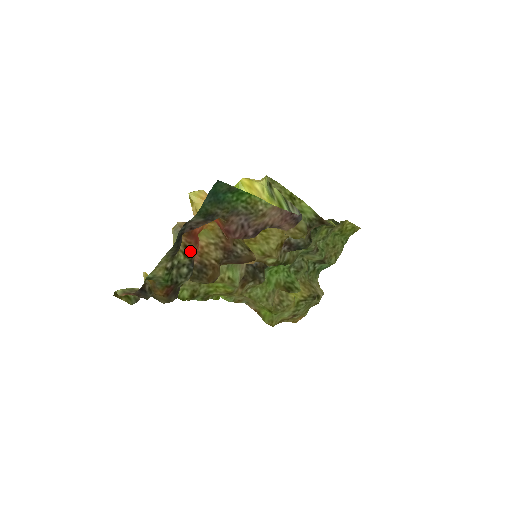
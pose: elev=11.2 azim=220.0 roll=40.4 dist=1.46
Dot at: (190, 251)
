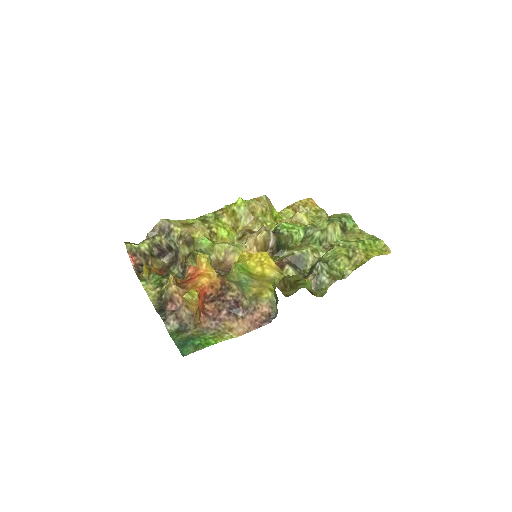
Dot at: occluded
